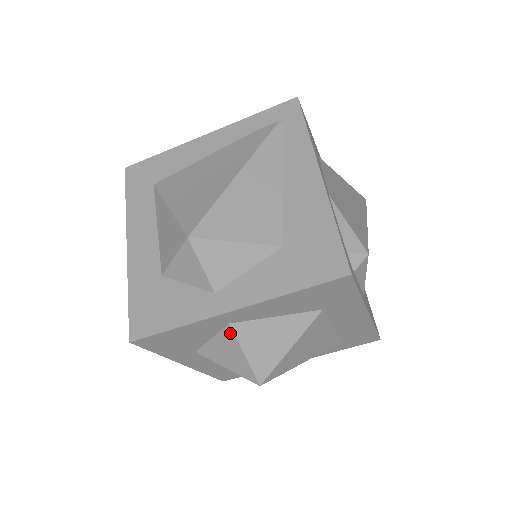
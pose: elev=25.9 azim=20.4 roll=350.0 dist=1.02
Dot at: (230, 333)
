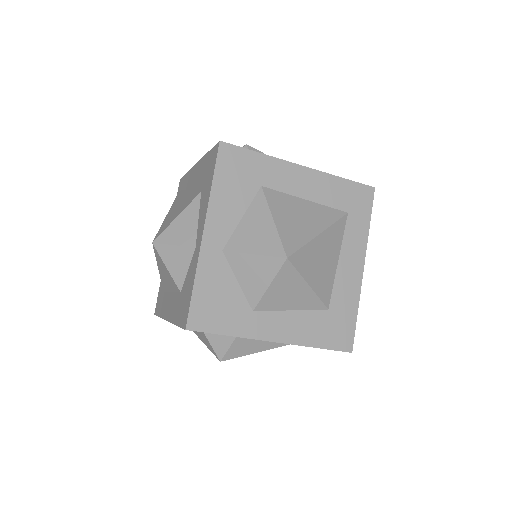
Dot at: (231, 256)
